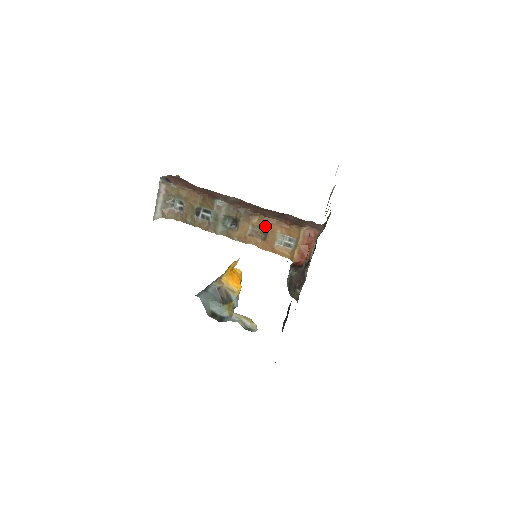
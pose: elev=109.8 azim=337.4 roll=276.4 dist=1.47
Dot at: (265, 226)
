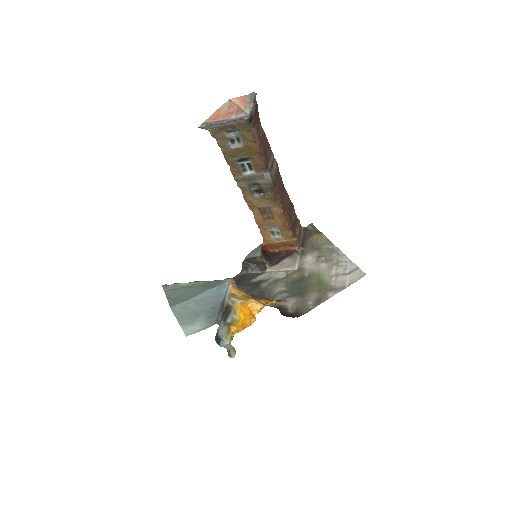
Dot at: (275, 215)
